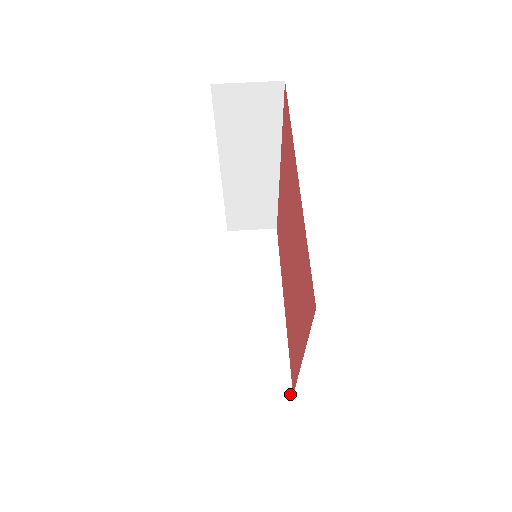
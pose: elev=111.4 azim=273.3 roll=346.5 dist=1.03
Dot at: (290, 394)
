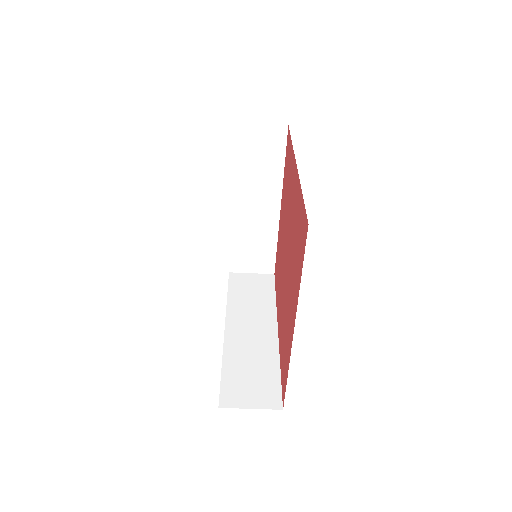
Dot at: (272, 273)
